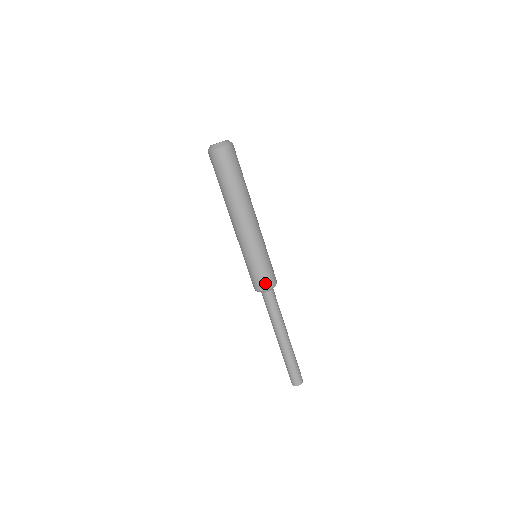
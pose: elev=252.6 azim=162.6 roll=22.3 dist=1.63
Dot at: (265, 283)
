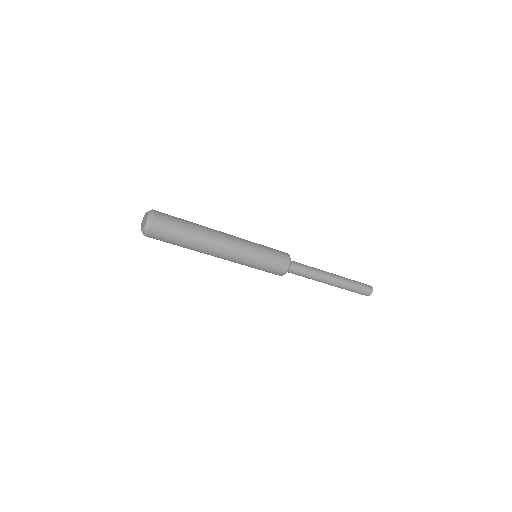
Dot at: occluded
